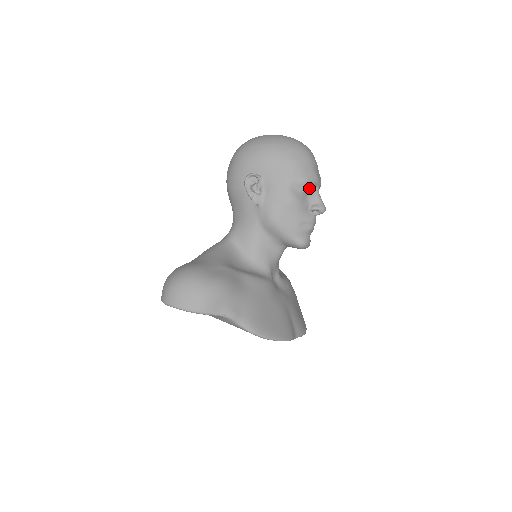
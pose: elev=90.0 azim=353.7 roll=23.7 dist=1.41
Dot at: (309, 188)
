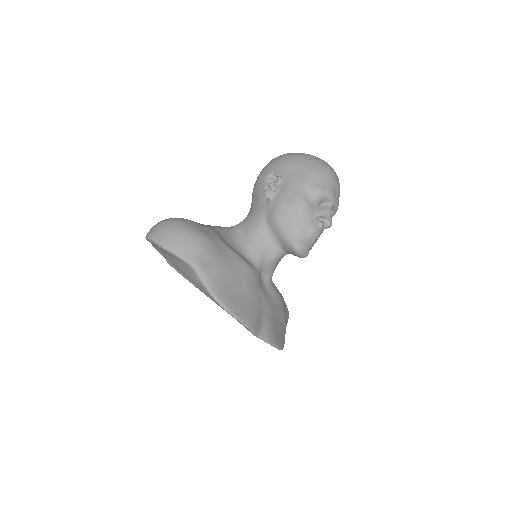
Dot at: (323, 202)
